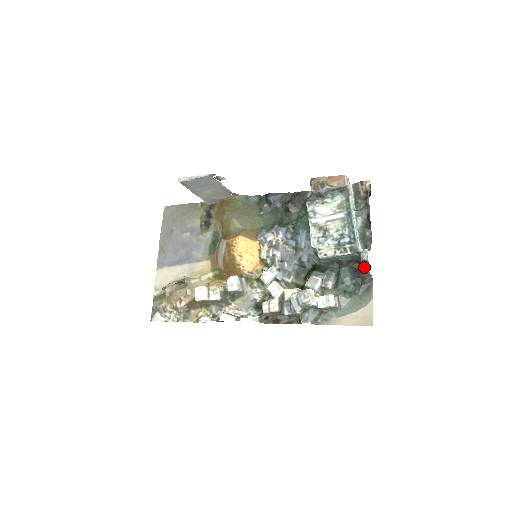
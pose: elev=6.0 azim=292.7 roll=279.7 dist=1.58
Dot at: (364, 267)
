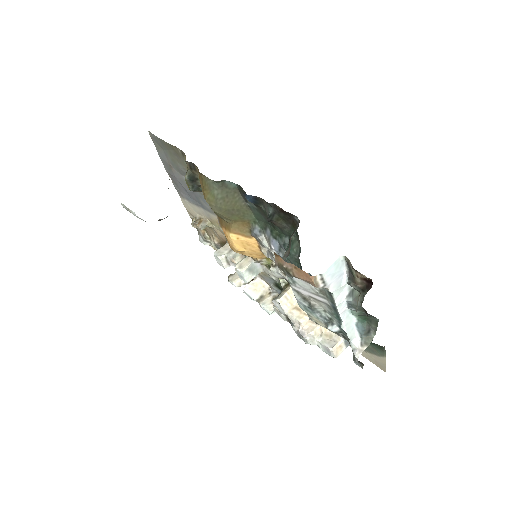
Dot at: occluded
